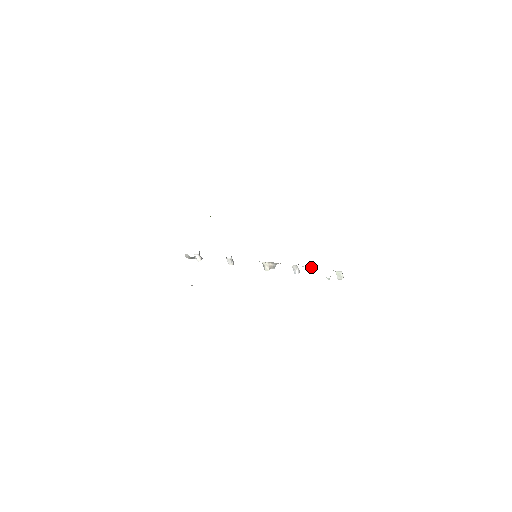
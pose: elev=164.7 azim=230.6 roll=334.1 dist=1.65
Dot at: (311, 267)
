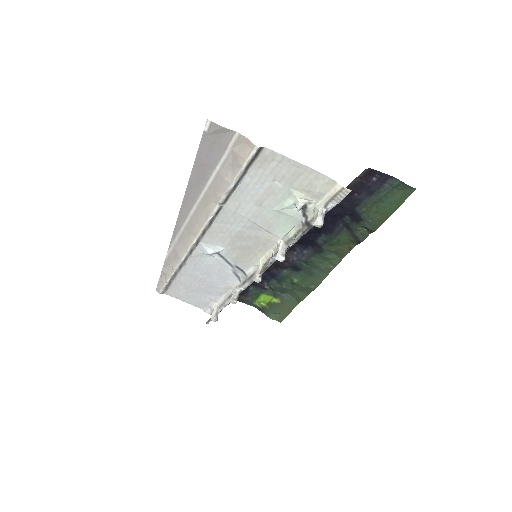
Dot at: (296, 234)
